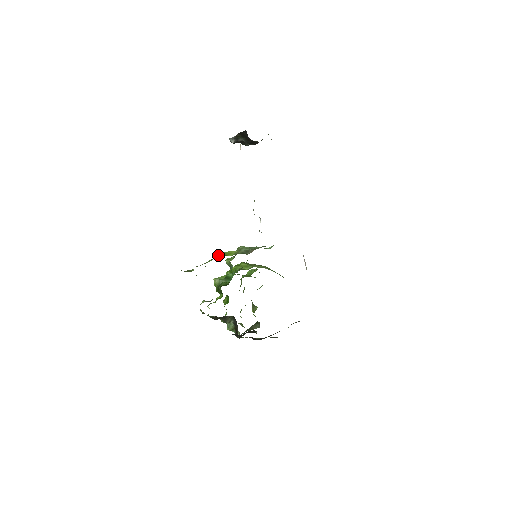
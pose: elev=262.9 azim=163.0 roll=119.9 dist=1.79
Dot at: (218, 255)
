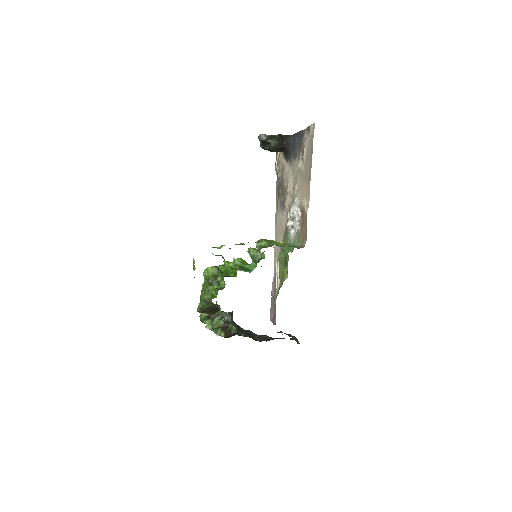
Dot at: (264, 240)
